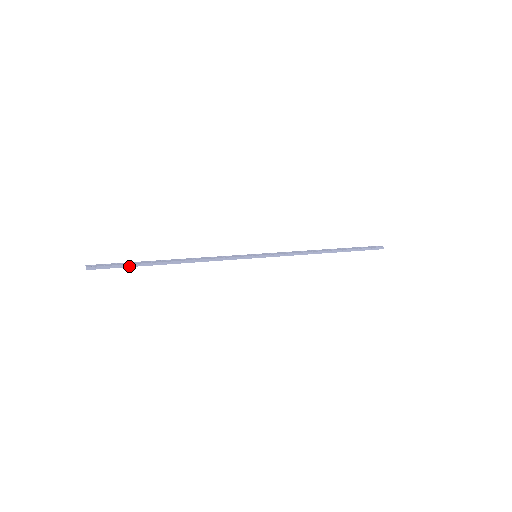
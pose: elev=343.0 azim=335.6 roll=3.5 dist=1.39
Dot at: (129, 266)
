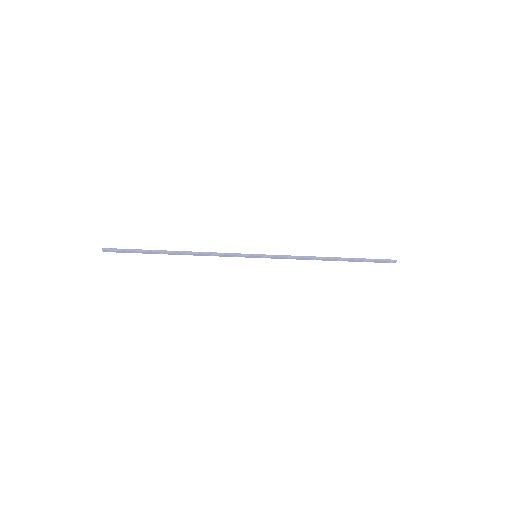
Dot at: (138, 251)
